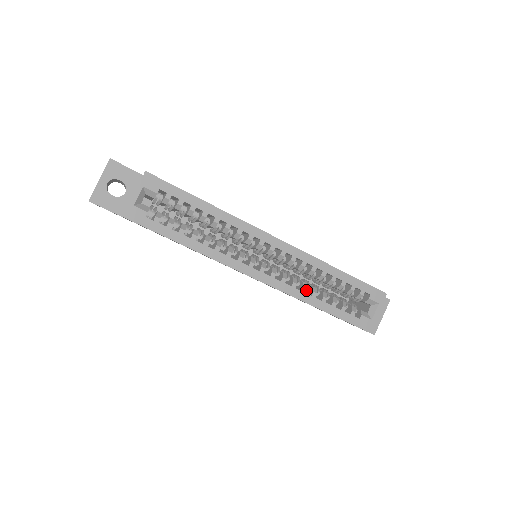
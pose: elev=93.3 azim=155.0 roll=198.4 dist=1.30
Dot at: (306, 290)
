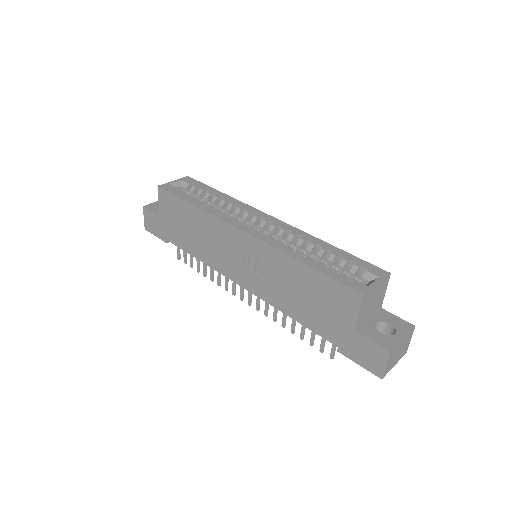
Dot at: (290, 247)
